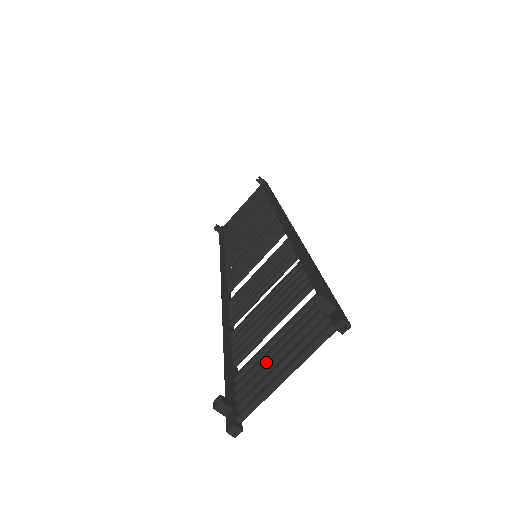
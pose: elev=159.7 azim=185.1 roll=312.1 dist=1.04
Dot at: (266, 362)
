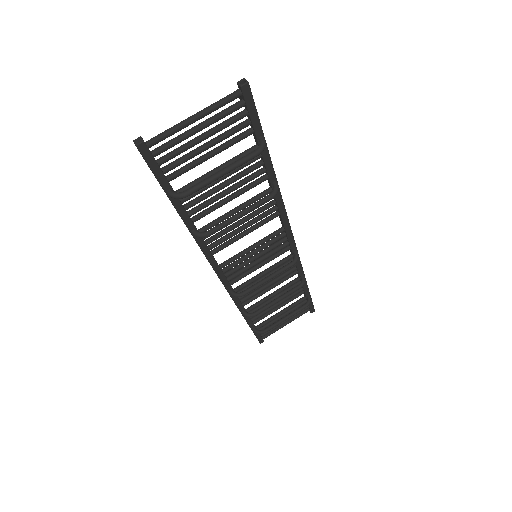
Dot at: (193, 151)
